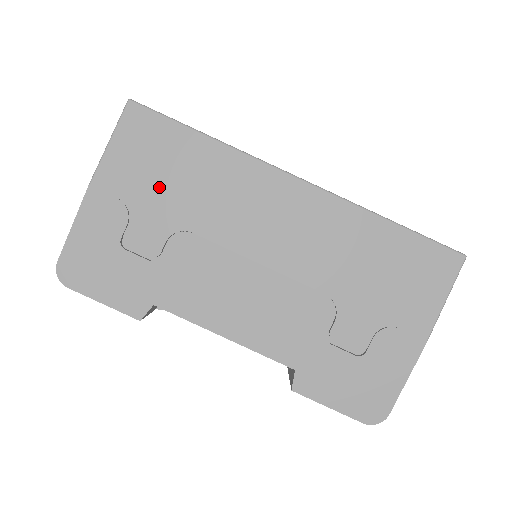
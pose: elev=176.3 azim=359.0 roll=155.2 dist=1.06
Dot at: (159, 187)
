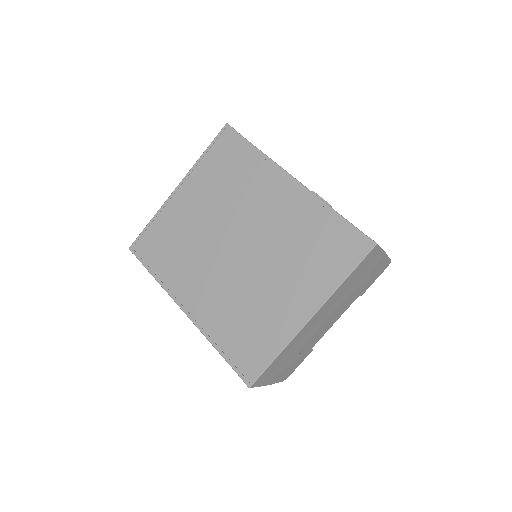
Dot at: (283, 364)
